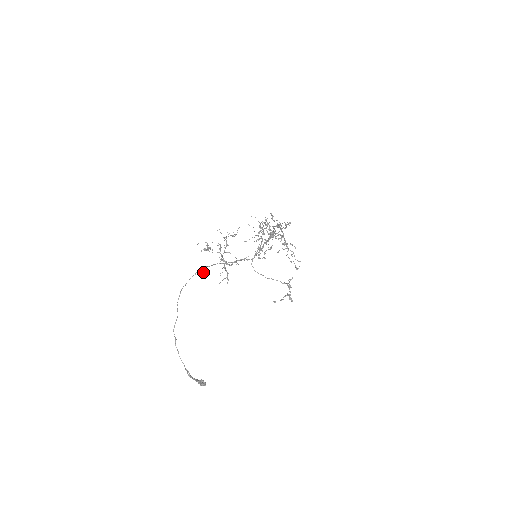
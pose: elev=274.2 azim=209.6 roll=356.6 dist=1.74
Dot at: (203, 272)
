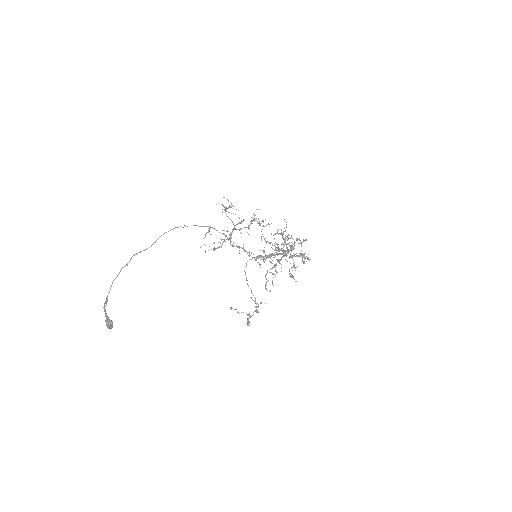
Dot at: occluded
